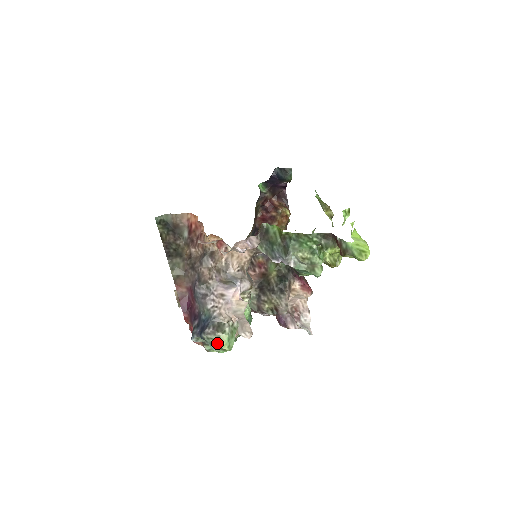
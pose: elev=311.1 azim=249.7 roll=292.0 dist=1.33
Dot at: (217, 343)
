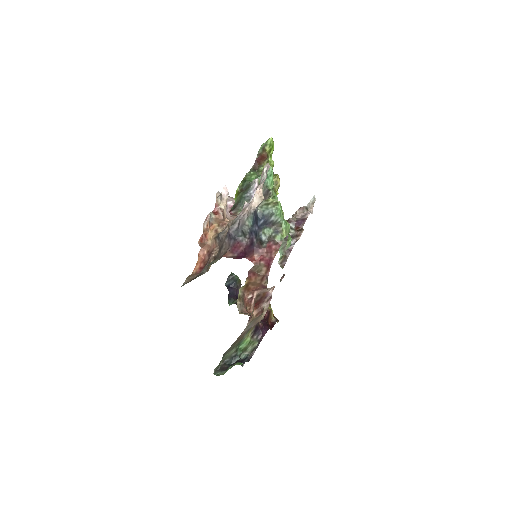
Dot at: (269, 204)
